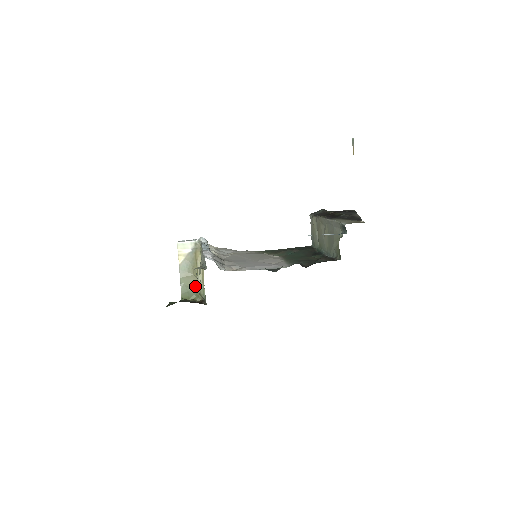
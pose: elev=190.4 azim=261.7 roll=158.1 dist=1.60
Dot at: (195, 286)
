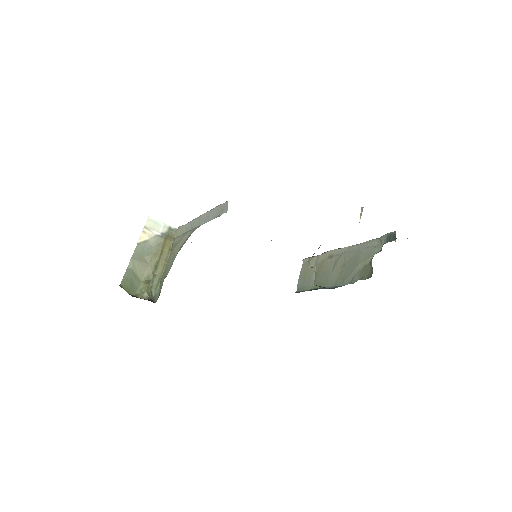
Dot at: (143, 280)
